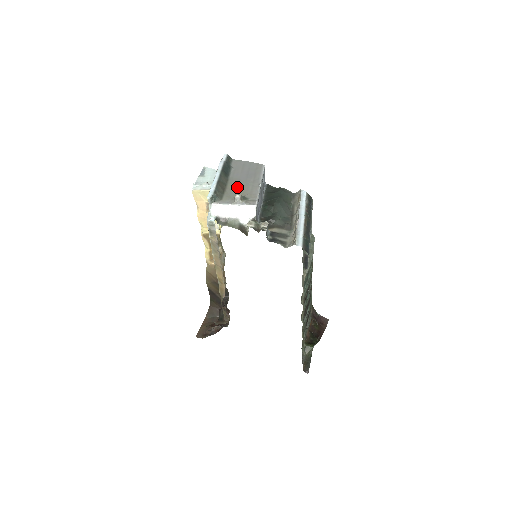
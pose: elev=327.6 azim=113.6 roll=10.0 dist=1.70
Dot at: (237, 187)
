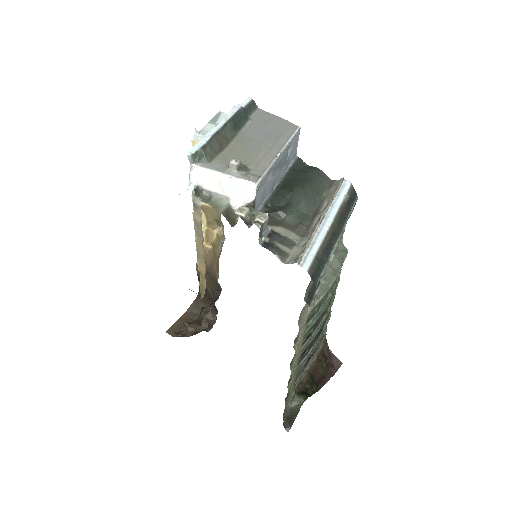
Dot at: (243, 149)
